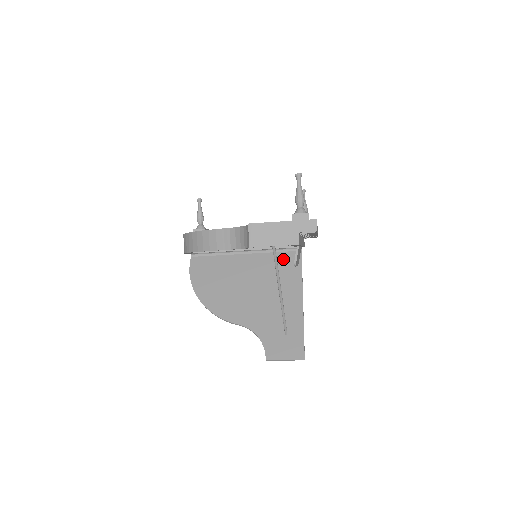
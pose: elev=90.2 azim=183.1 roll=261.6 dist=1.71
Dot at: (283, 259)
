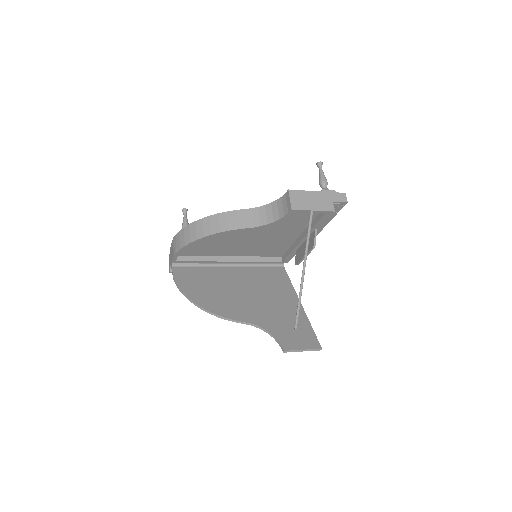
Dot at: (269, 272)
